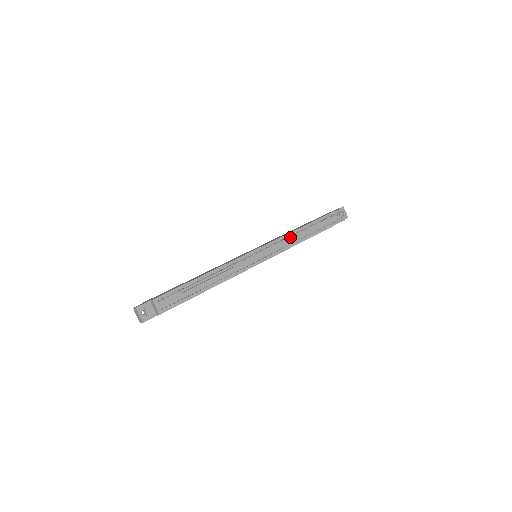
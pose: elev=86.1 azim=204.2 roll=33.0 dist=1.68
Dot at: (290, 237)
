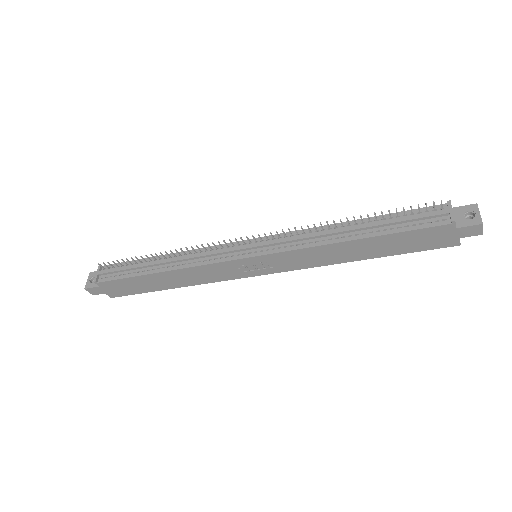
Dot at: (314, 233)
